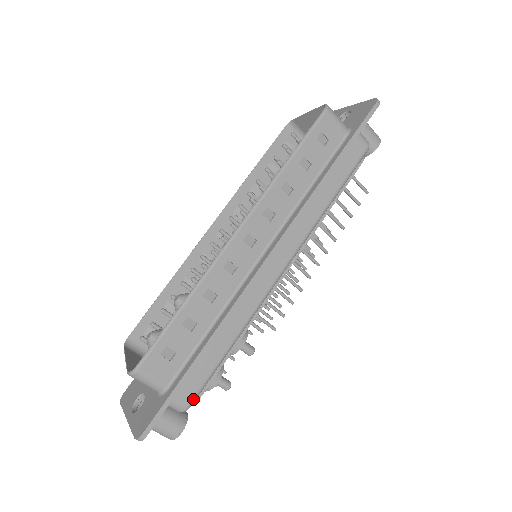
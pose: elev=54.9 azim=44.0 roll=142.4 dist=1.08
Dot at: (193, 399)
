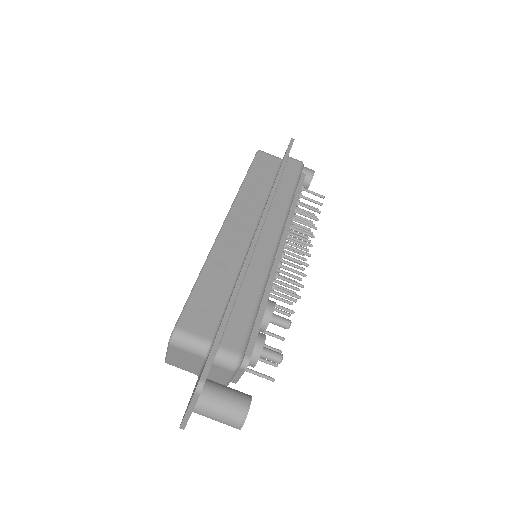
Dot at: (242, 347)
